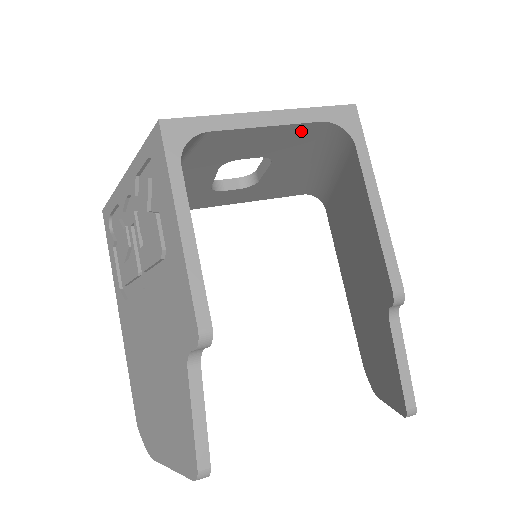
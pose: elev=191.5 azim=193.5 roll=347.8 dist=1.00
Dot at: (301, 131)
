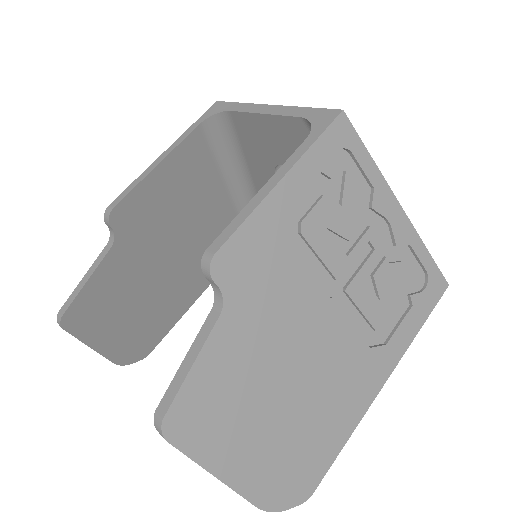
Dot at: (296, 130)
